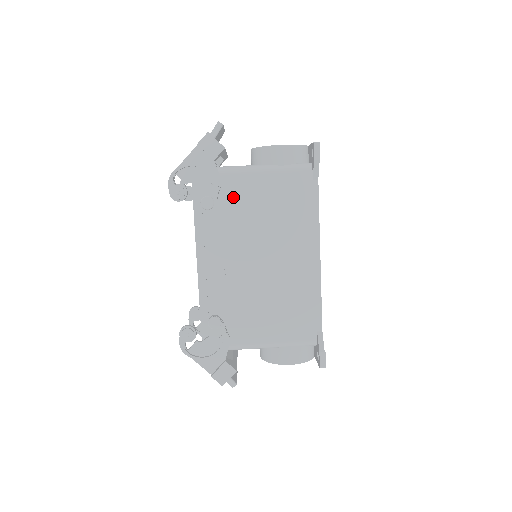
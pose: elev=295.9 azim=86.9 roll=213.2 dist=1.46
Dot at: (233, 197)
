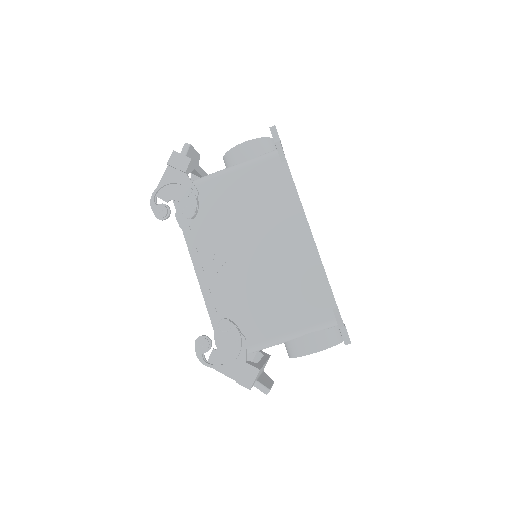
Dot at: (213, 202)
